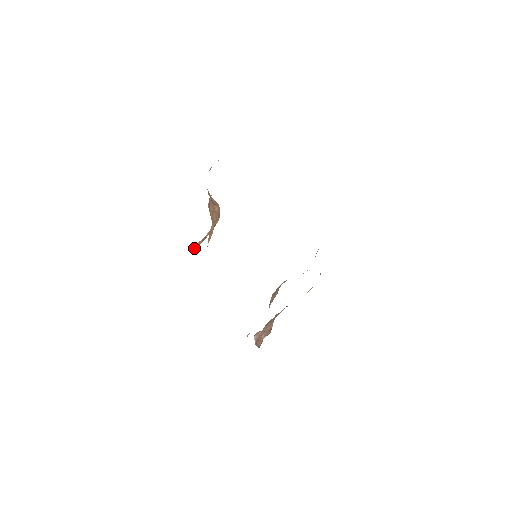
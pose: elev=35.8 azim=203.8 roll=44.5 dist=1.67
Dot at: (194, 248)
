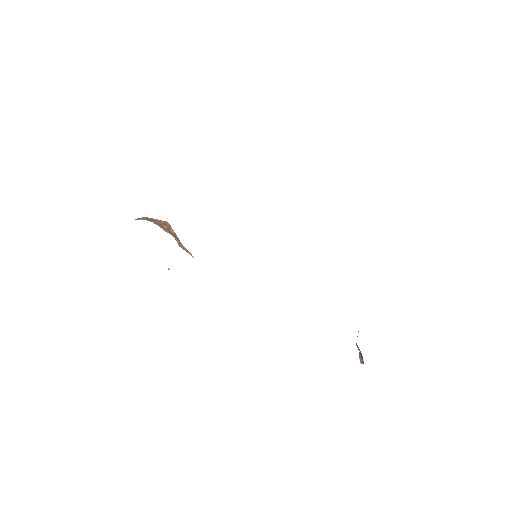
Dot at: occluded
